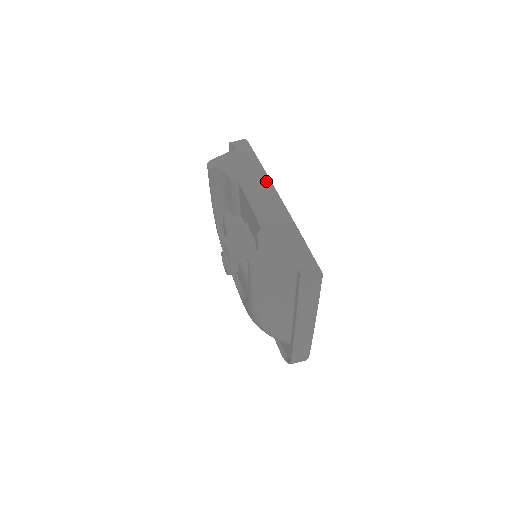
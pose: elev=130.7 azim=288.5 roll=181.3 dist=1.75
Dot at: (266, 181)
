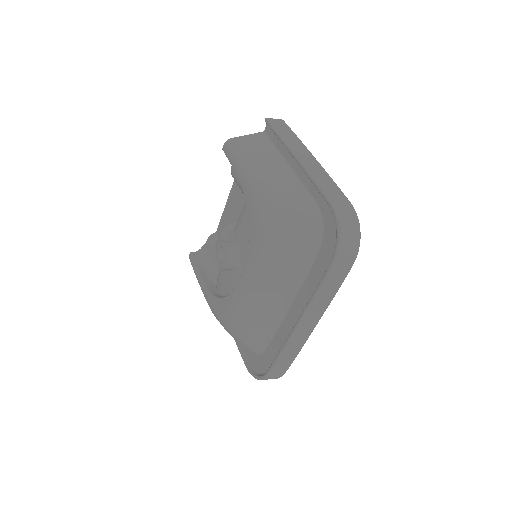
Dot at: occluded
